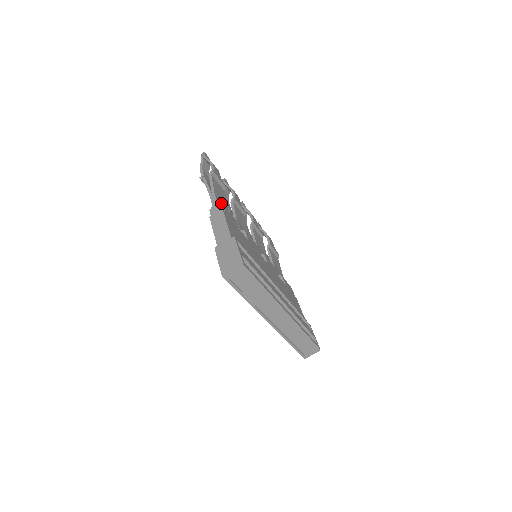
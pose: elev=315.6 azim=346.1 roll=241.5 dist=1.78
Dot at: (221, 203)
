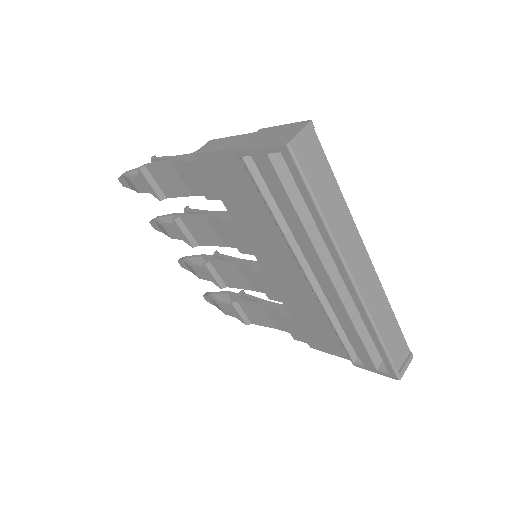
Dot at: (198, 149)
